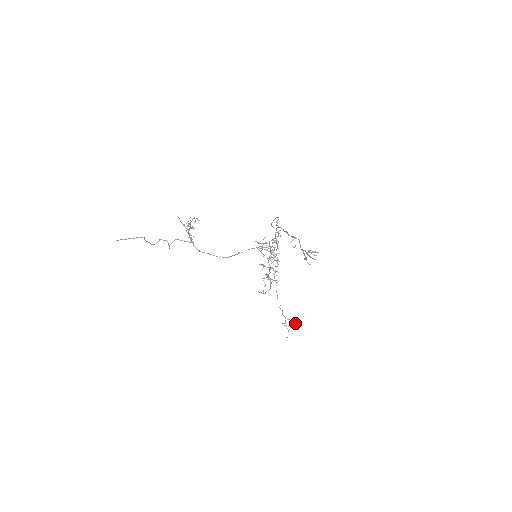
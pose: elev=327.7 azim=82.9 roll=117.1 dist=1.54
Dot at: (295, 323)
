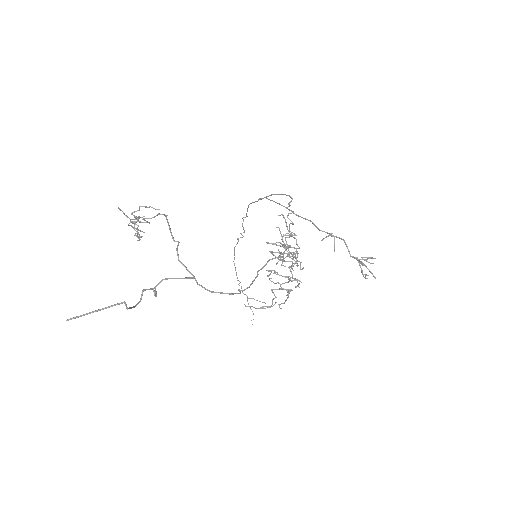
Dot at: (260, 301)
